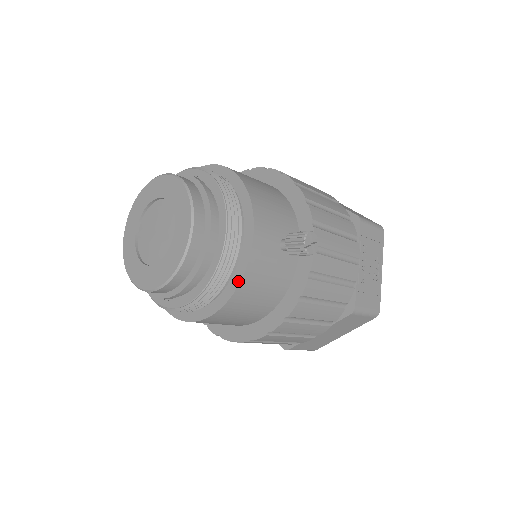
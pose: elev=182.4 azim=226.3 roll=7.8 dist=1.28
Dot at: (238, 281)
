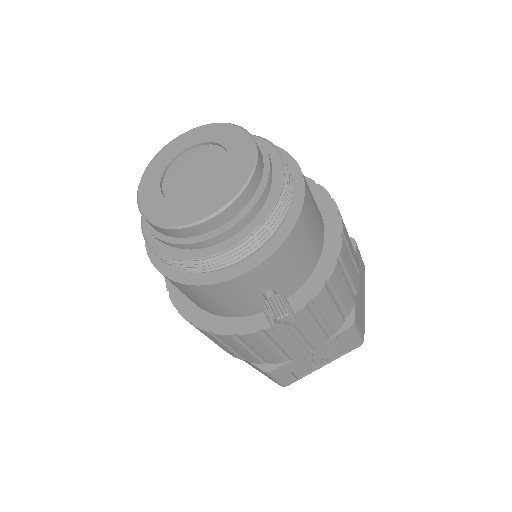
Dot at: (204, 282)
